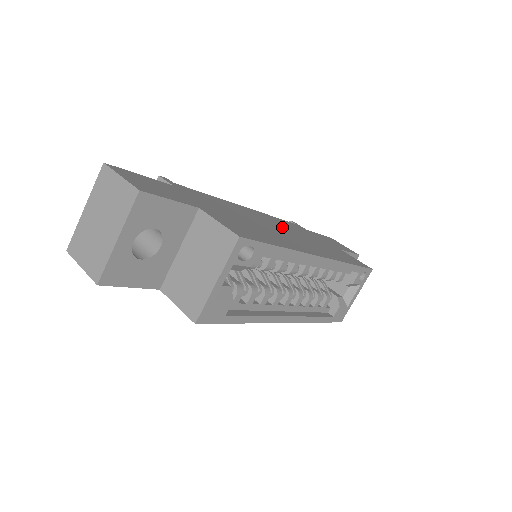
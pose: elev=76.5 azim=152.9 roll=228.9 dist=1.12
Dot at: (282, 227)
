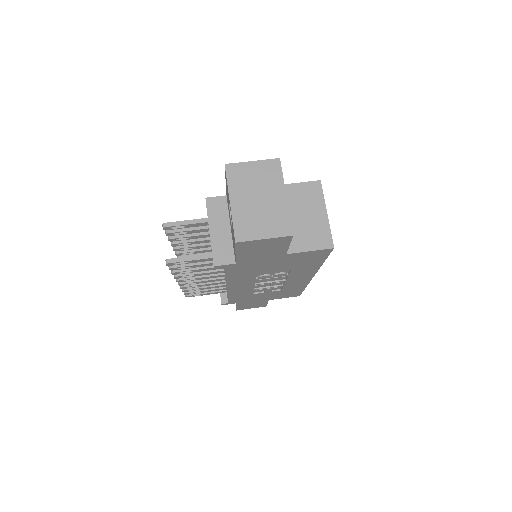
Dot at: occluded
